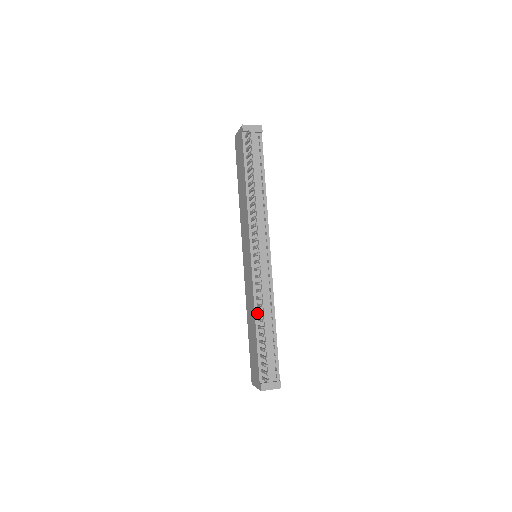
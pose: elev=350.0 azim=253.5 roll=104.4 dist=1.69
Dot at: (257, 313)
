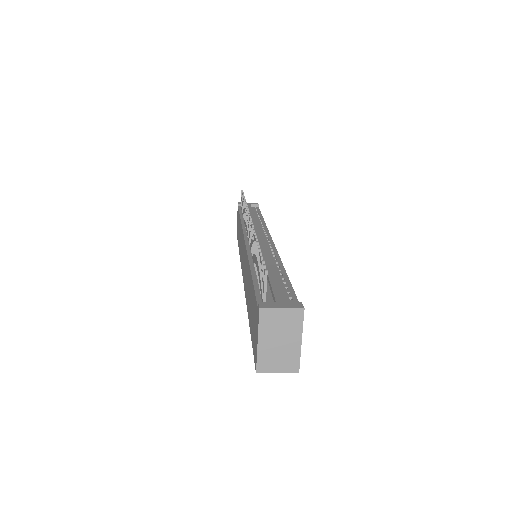
Dot at: (253, 262)
